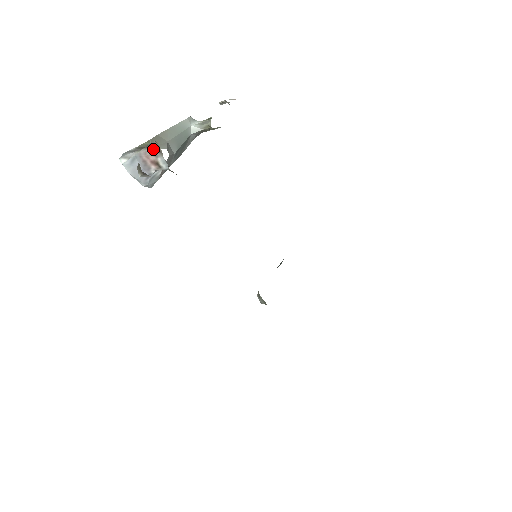
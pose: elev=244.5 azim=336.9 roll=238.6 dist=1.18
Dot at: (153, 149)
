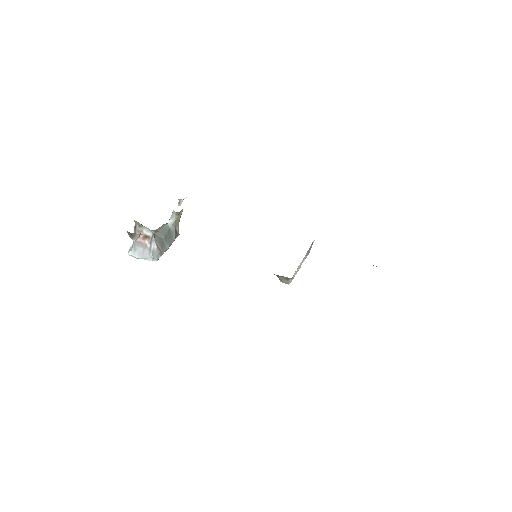
Dot at: (137, 229)
